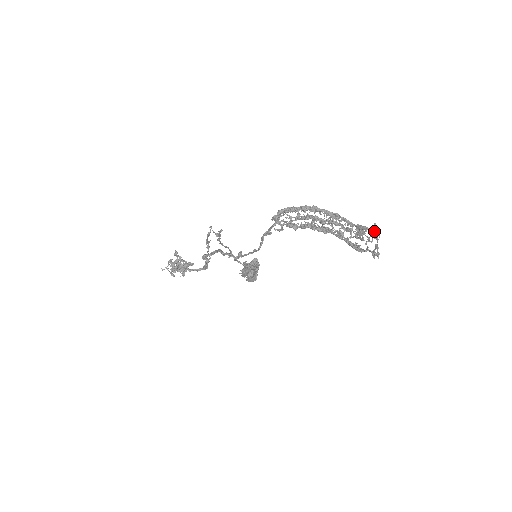
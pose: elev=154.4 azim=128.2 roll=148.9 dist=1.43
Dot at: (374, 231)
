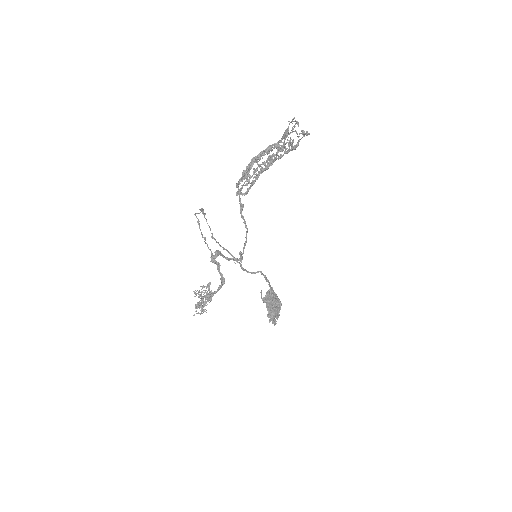
Dot at: (291, 122)
